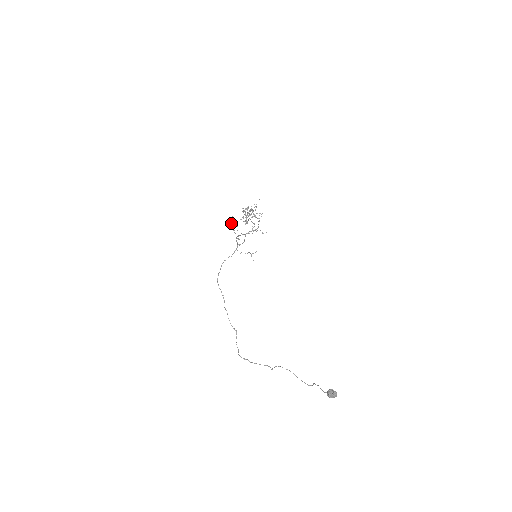
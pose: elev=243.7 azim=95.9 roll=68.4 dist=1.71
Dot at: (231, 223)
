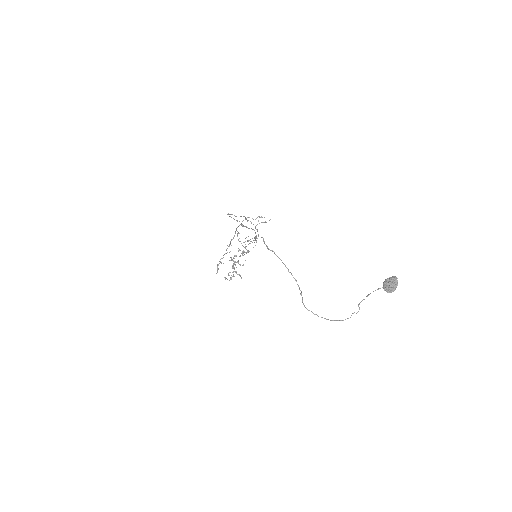
Dot at: occluded
